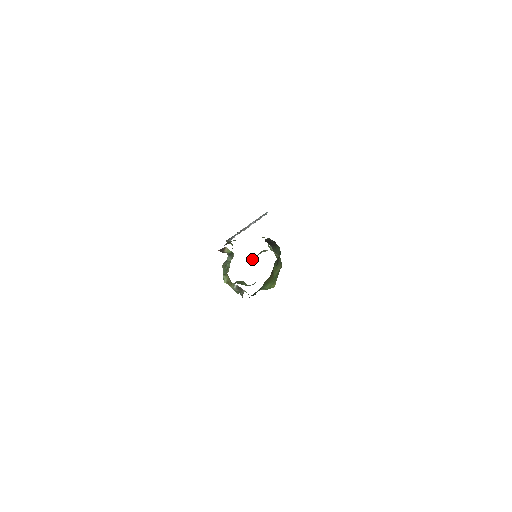
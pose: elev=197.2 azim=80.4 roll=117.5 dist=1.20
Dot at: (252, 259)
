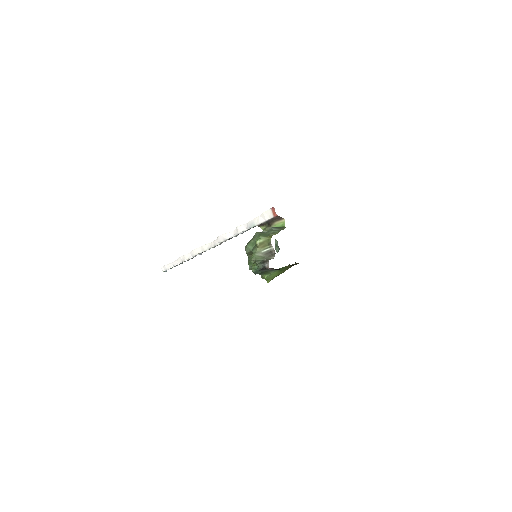
Dot at: occluded
